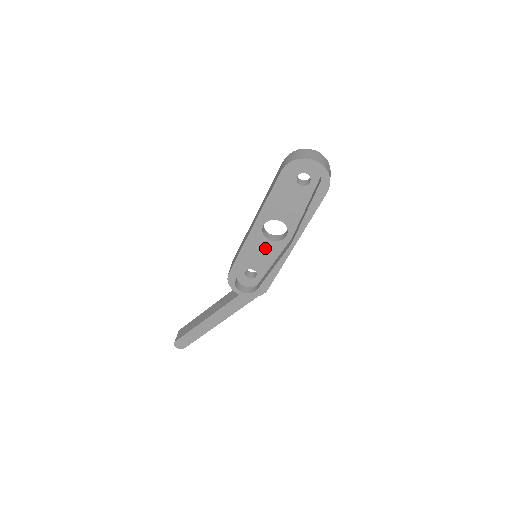
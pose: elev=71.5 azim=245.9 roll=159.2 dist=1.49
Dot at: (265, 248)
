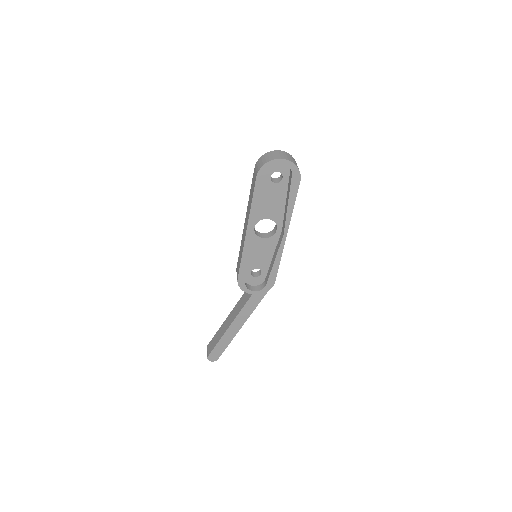
Dot at: (262, 246)
